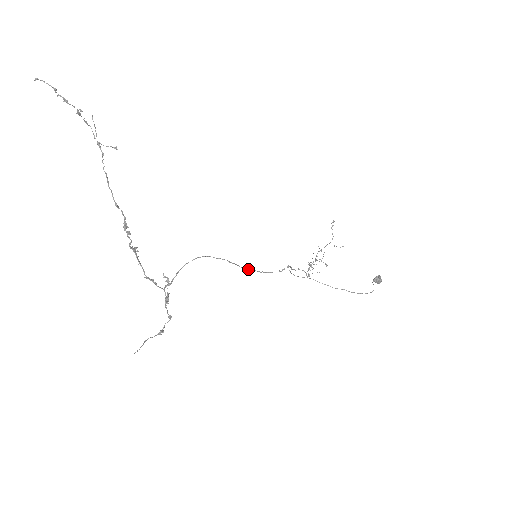
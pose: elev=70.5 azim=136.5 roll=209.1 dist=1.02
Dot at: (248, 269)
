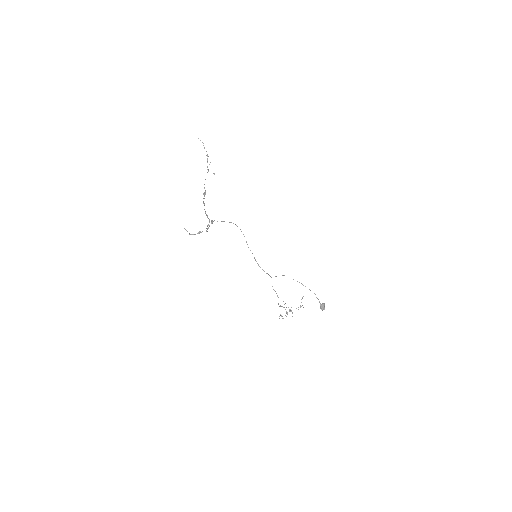
Dot at: occluded
